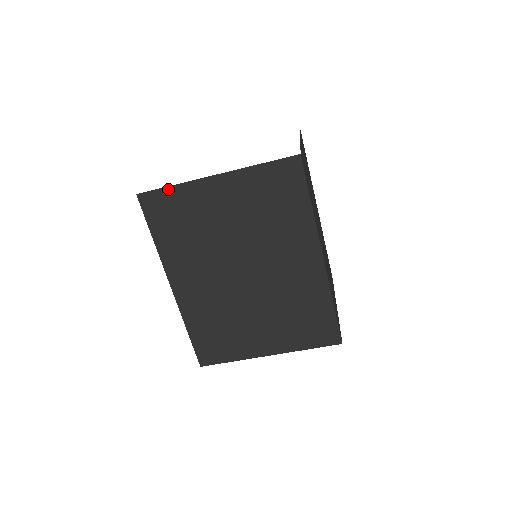
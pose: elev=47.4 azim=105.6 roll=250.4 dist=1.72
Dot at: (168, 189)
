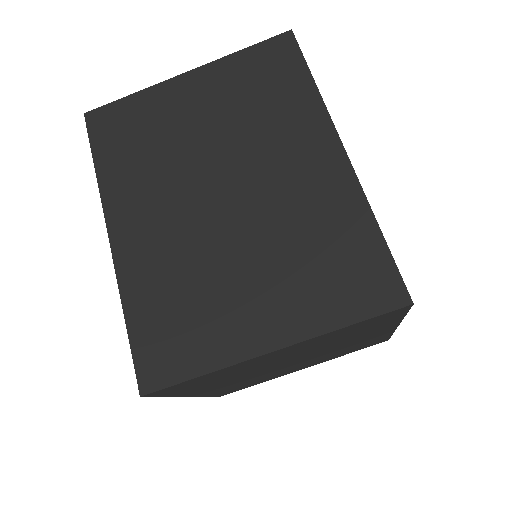
Dot at: (125, 100)
